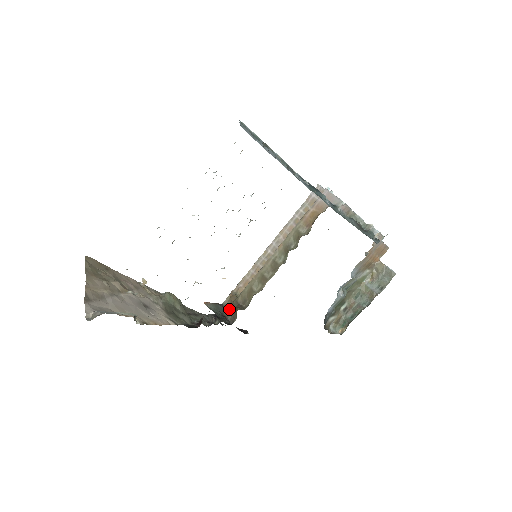
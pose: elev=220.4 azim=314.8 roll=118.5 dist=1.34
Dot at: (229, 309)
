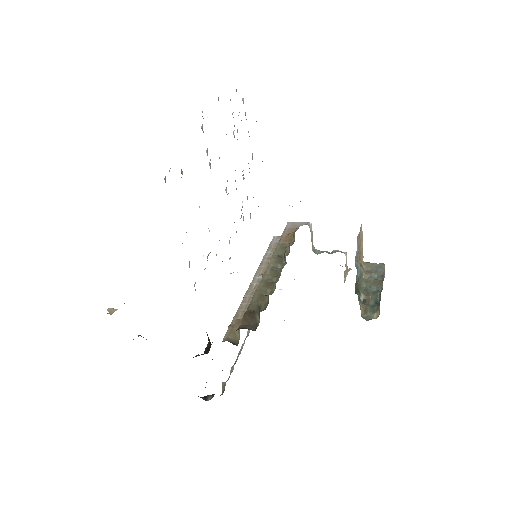
Dot at: (243, 321)
